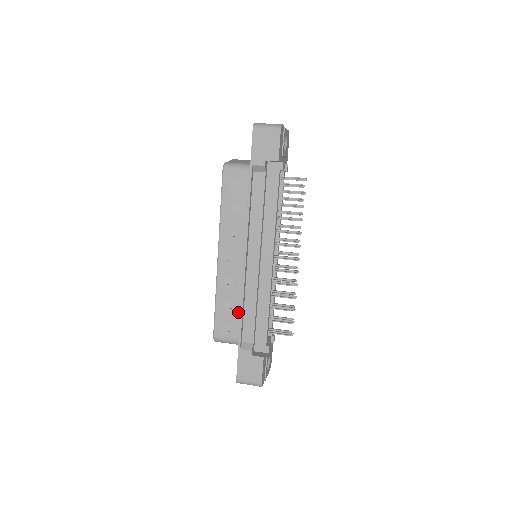
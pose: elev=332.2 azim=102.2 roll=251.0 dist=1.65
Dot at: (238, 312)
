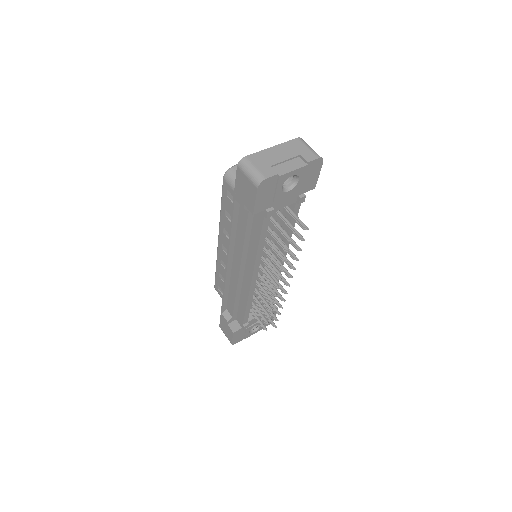
Dot at: occluded
